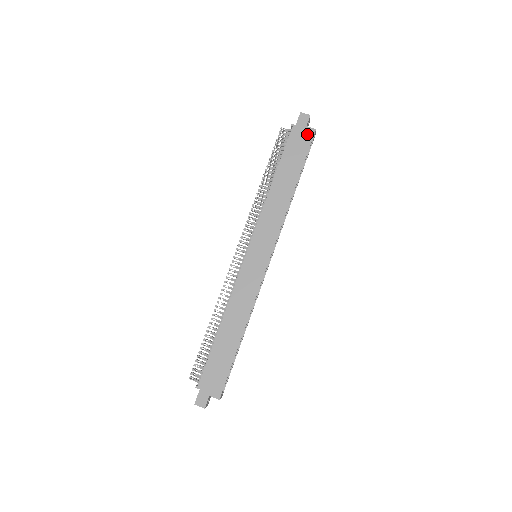
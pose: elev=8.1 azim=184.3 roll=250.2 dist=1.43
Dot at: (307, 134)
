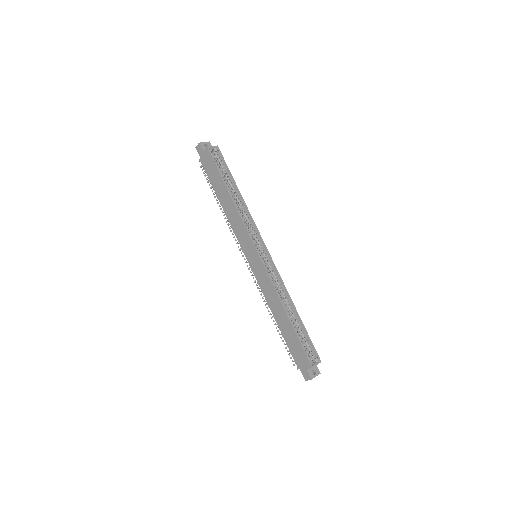
Dot at: (207, 156)
